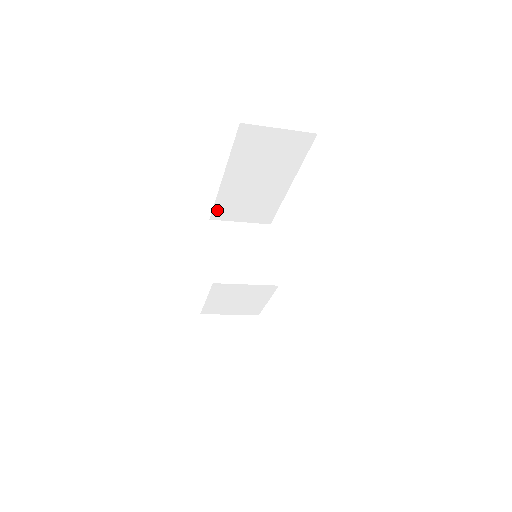
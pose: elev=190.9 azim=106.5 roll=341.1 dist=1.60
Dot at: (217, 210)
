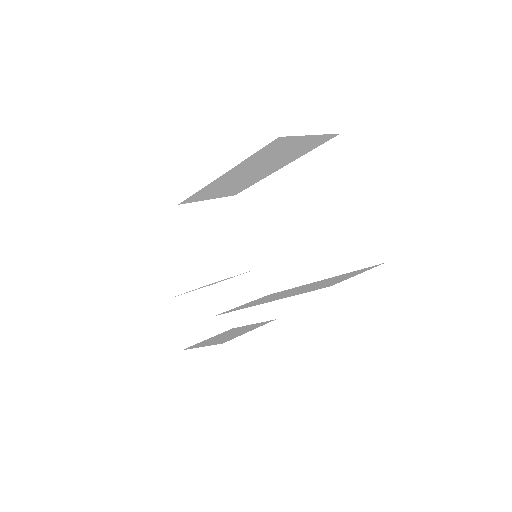
Dot at: (192, 197)
